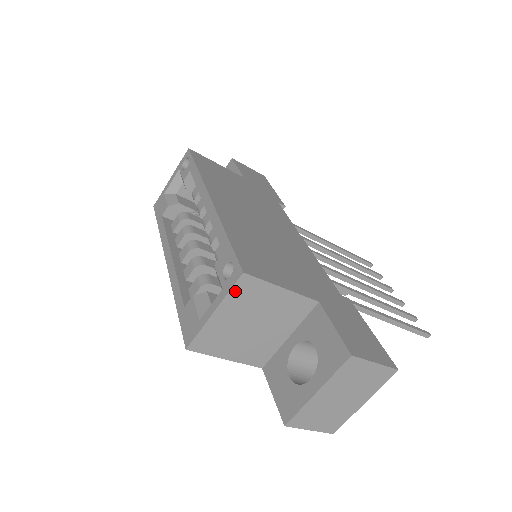
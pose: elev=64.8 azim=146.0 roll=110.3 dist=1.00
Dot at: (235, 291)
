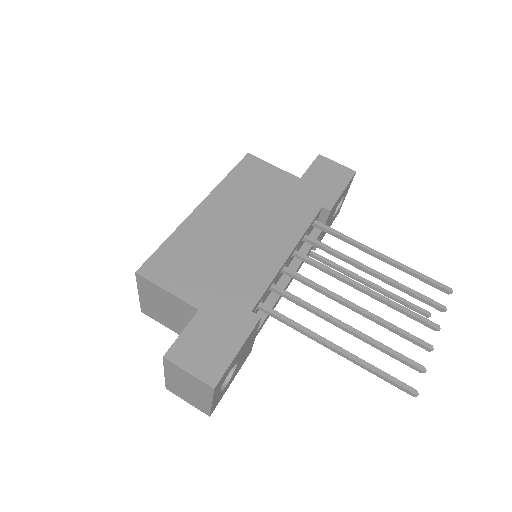
Dot at: (140, 283)
